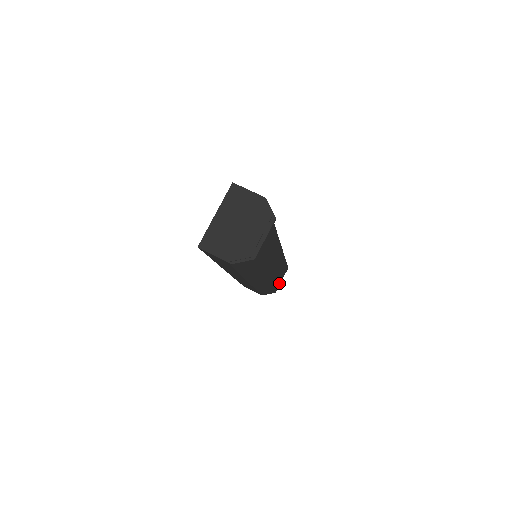
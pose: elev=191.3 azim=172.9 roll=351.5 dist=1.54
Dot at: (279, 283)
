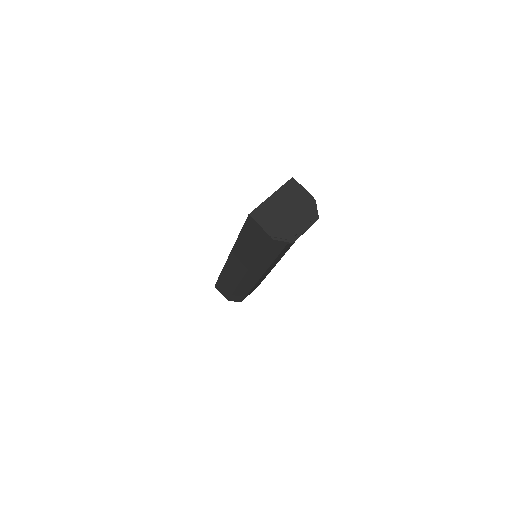
Dot at: occluded
